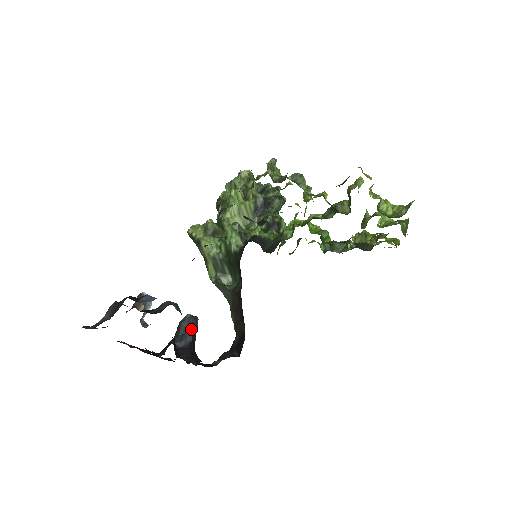
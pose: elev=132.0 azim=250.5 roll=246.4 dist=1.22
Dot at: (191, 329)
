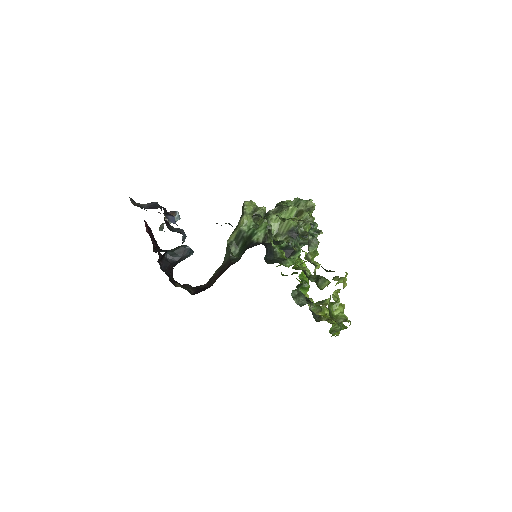
Dot at: (182, 255)
